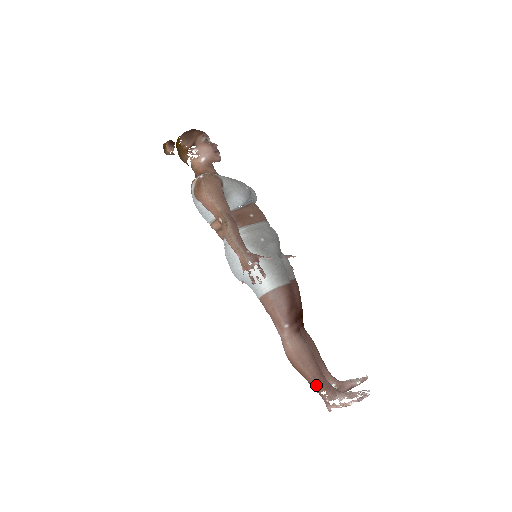
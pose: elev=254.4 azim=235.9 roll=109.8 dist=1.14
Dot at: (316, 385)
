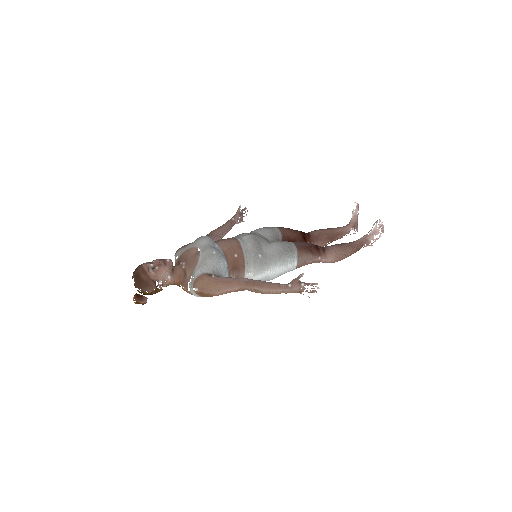
Dot at: (357, 250)
